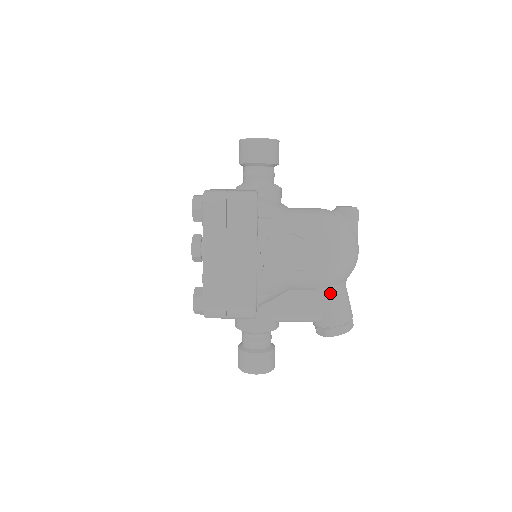
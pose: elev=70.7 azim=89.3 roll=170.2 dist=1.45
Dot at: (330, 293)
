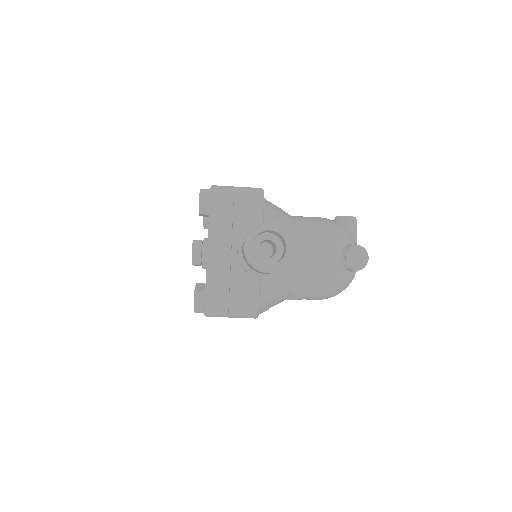
Dot at: occluded
